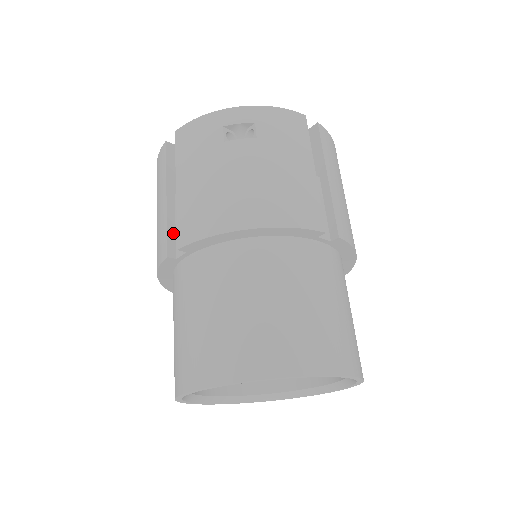
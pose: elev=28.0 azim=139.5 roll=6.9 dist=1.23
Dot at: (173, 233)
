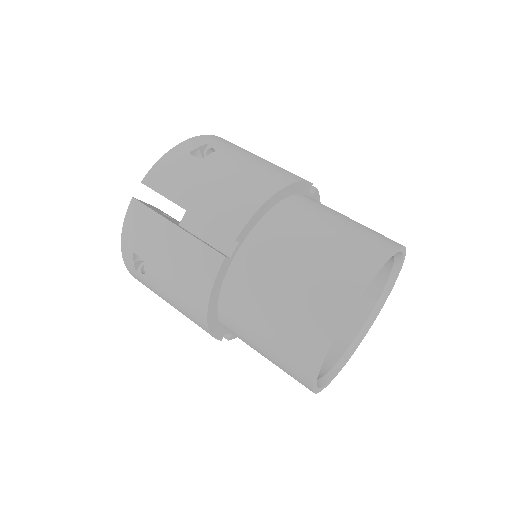
Dot at: (208, 245)
